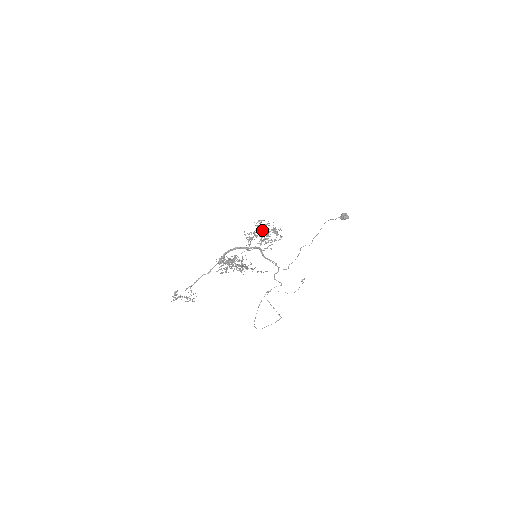
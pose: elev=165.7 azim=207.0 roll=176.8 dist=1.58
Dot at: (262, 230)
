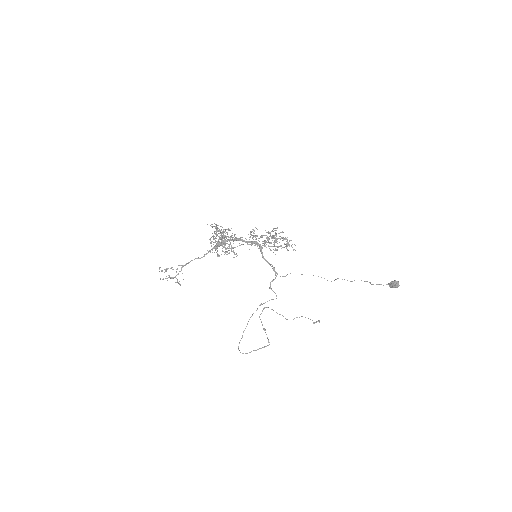
Dot at: (275, 242)
